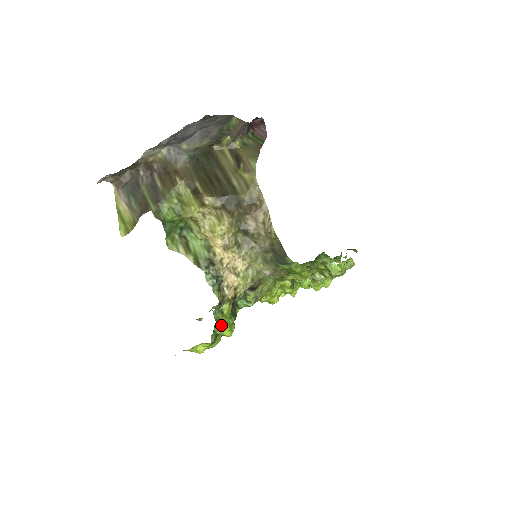
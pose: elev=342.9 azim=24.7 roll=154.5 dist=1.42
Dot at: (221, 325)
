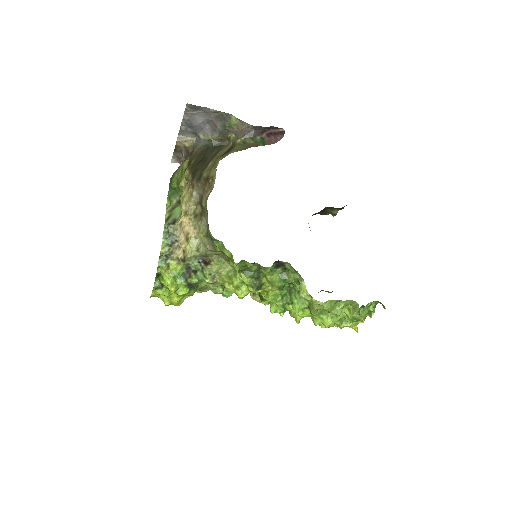
Dot at: (164, 276)
